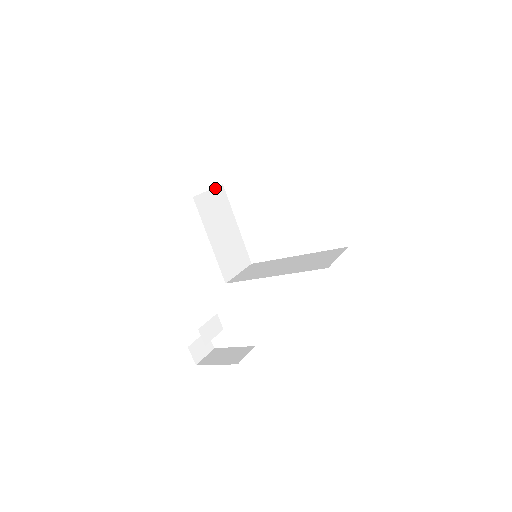
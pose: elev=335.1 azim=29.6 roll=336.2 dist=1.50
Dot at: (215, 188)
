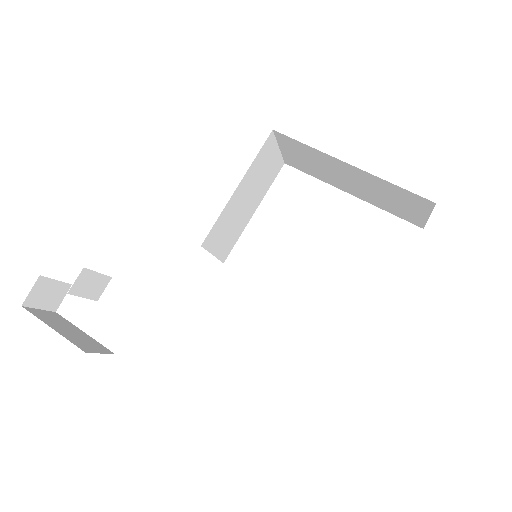
Dot at: (281, 155)
